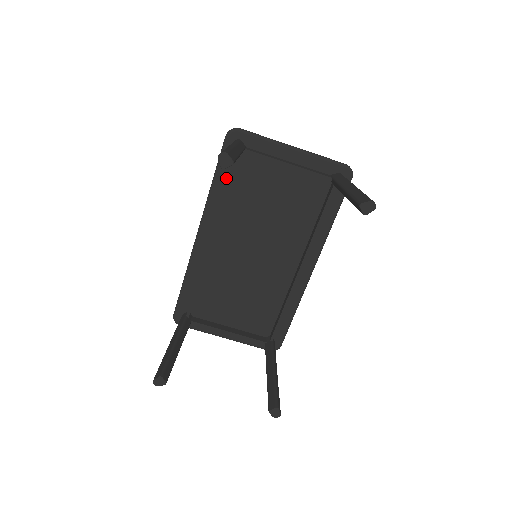
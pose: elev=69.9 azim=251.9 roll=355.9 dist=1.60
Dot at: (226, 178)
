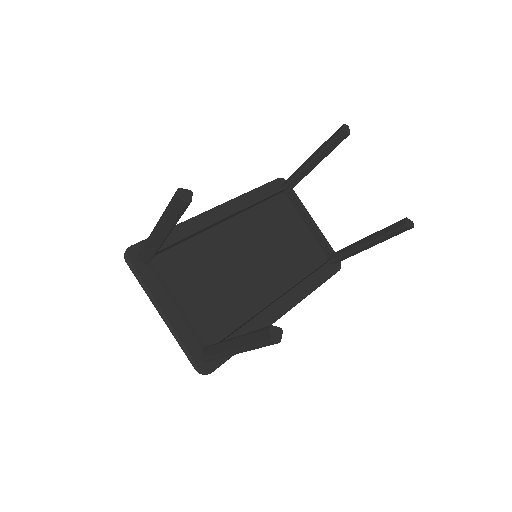
Dot at: occluded
